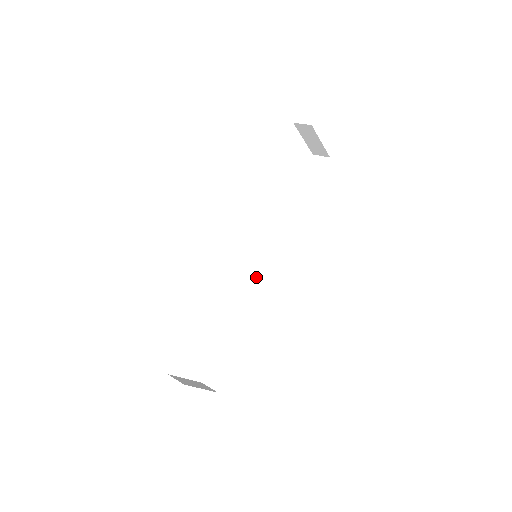
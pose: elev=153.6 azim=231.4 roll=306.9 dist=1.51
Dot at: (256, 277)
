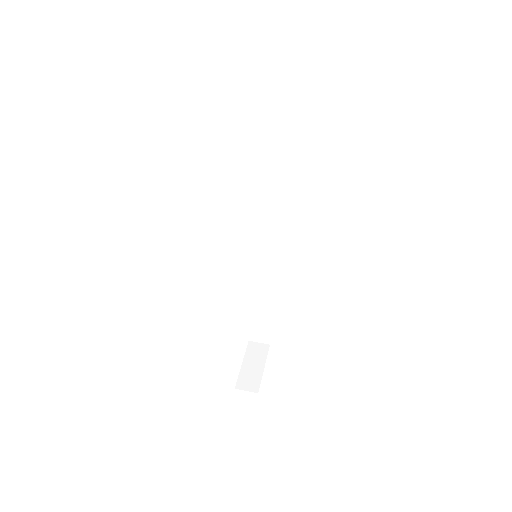
Dot at: (254, 248)
